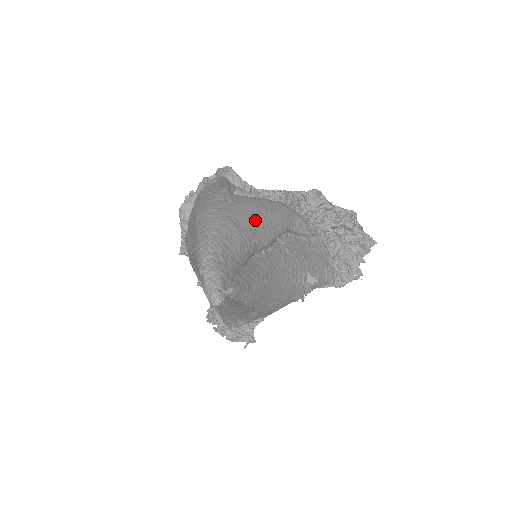
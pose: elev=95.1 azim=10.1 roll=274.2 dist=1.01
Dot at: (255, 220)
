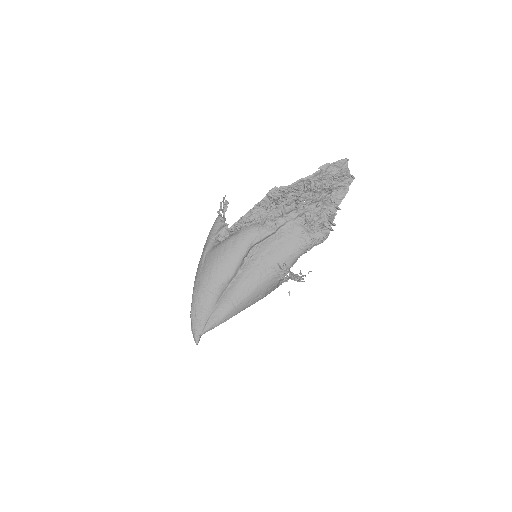
Dot at: (217, 270)
